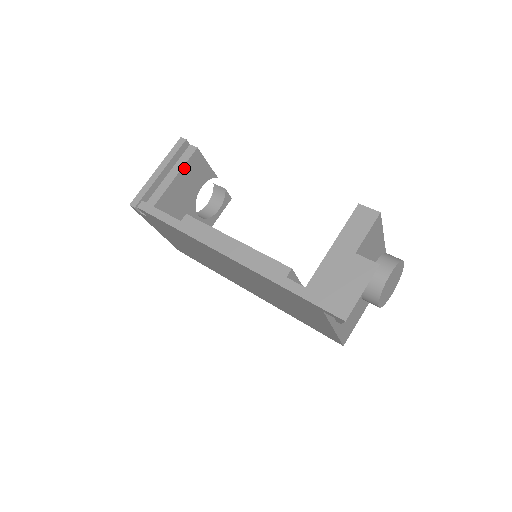
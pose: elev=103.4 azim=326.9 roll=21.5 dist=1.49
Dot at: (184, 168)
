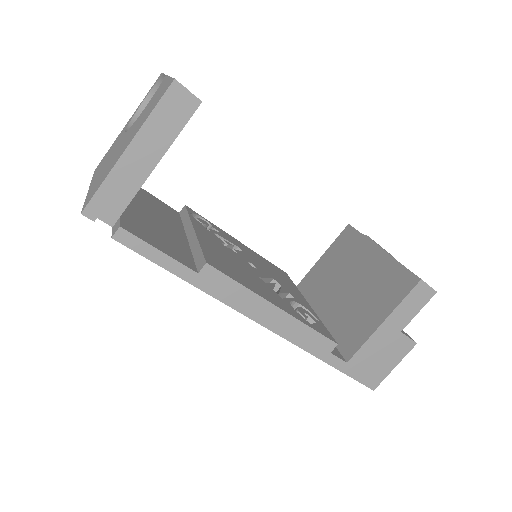
Dot at: (174, 138)
